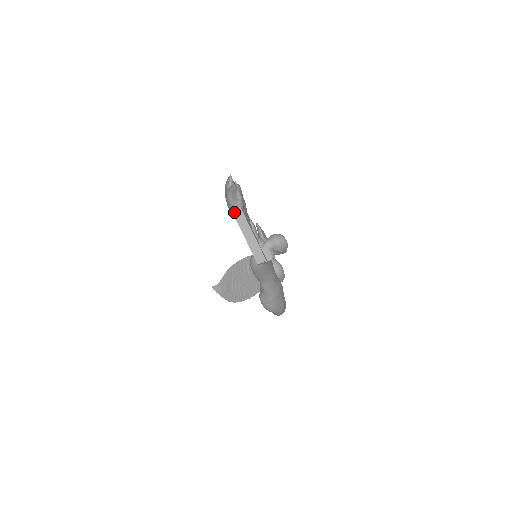
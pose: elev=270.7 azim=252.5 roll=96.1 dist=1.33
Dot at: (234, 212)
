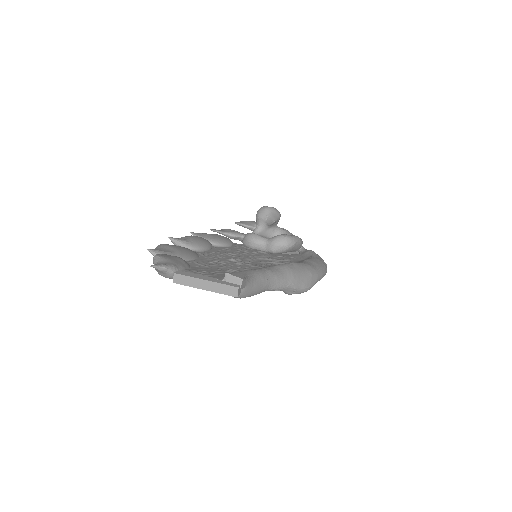
Dot at: (175, 282)
